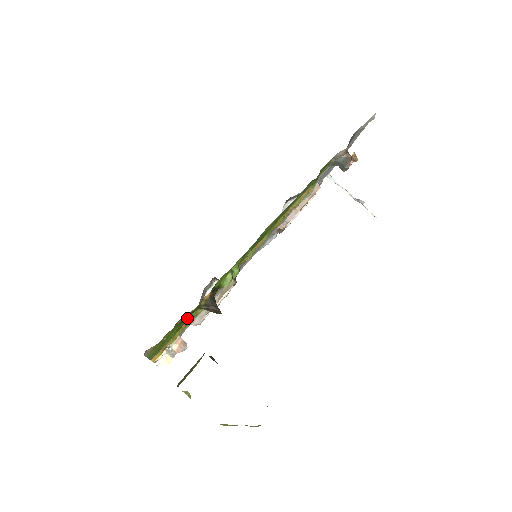
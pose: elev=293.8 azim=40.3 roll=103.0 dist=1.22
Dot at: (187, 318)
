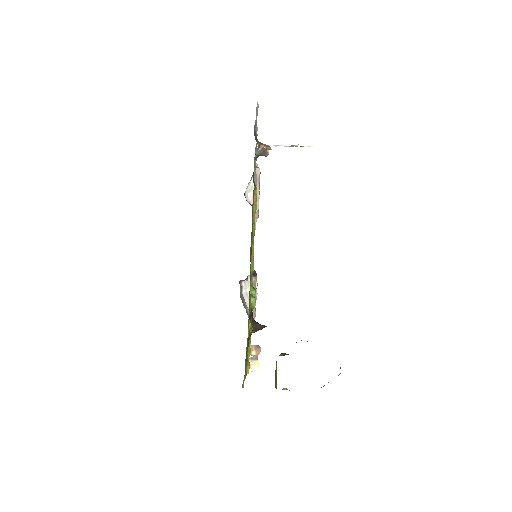
Dot at: (248, 343)
